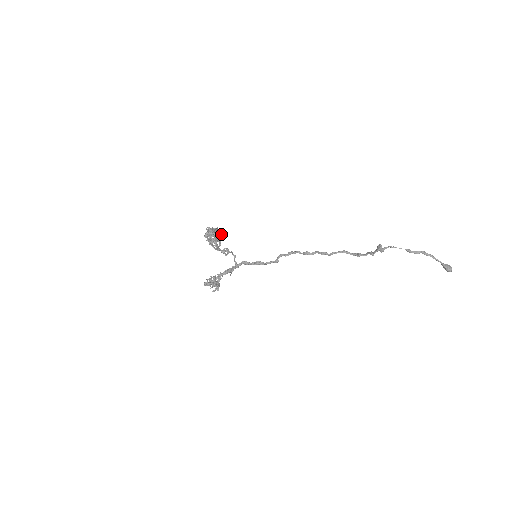
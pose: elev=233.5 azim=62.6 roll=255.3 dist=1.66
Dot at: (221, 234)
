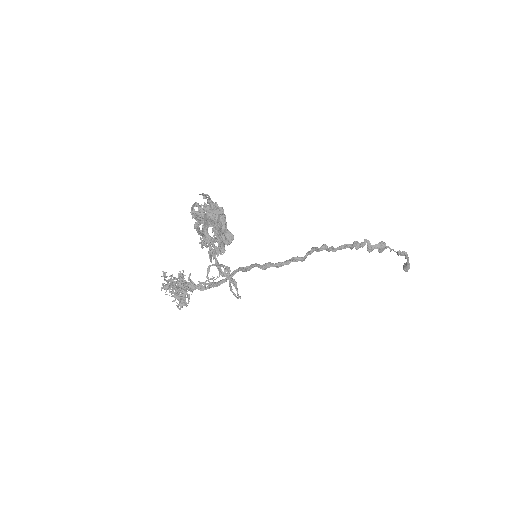
Dot at: (226, 227)
